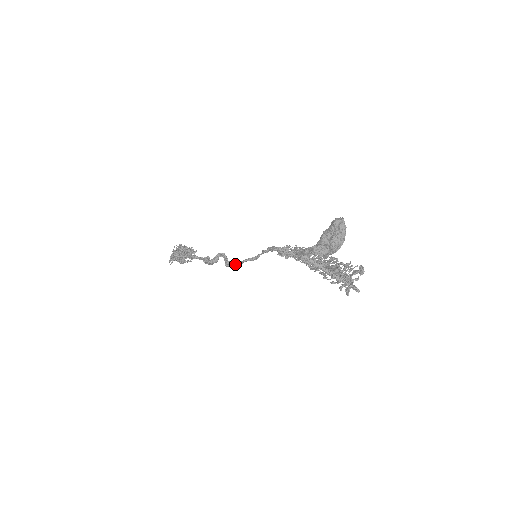
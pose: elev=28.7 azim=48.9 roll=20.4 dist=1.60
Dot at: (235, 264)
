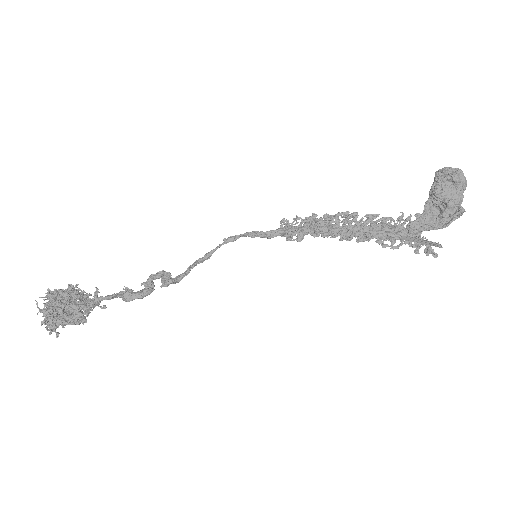
Dot at: (181, 277)
